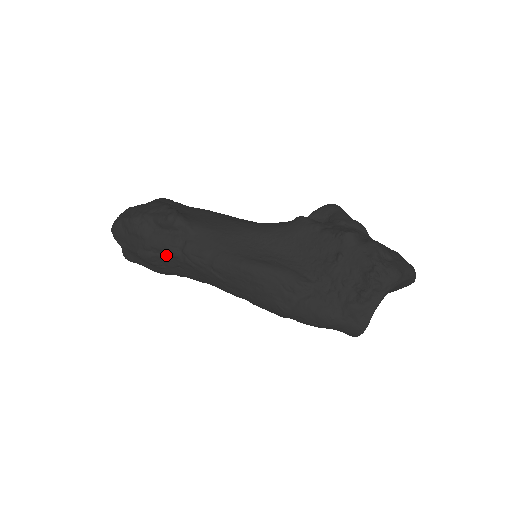
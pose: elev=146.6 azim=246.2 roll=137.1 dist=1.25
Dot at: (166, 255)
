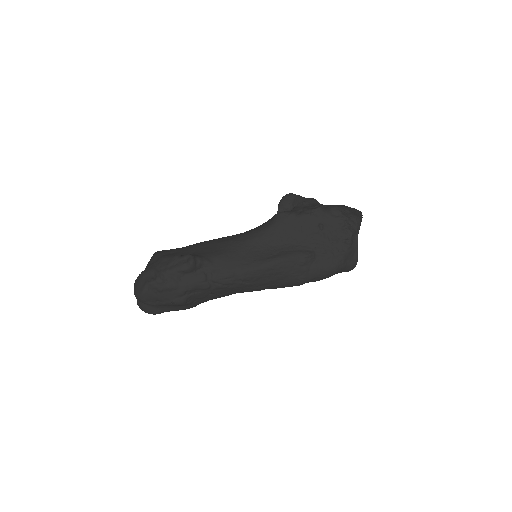
Dot at: (198, 291)
